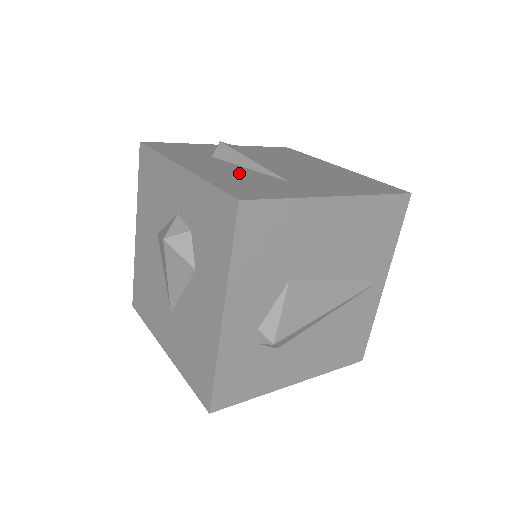
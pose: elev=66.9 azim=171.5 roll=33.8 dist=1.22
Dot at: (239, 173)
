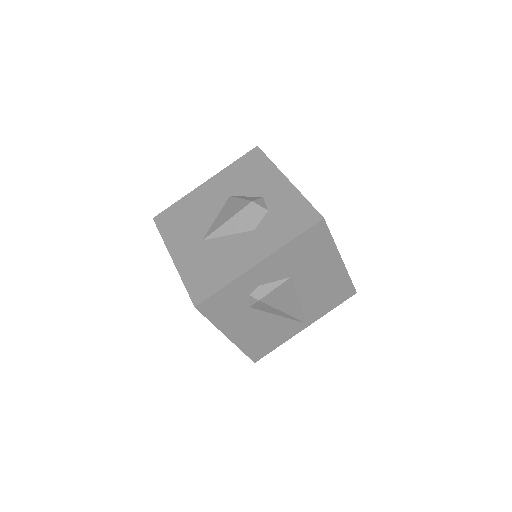
Dot at: occluded
